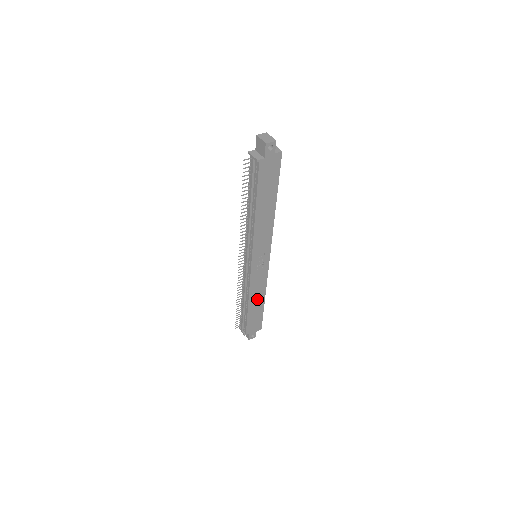
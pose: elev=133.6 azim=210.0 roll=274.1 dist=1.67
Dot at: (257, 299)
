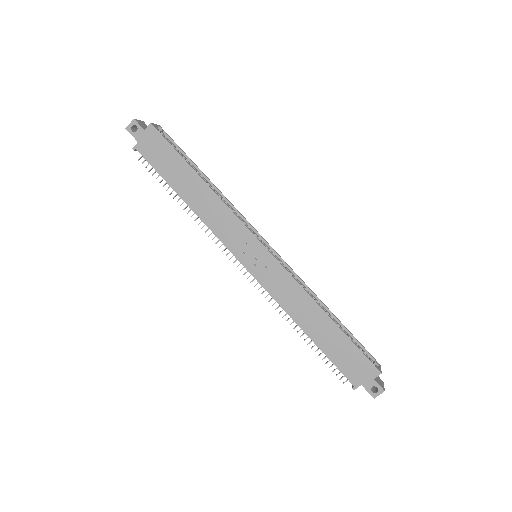
Dot at: (312, 318)
